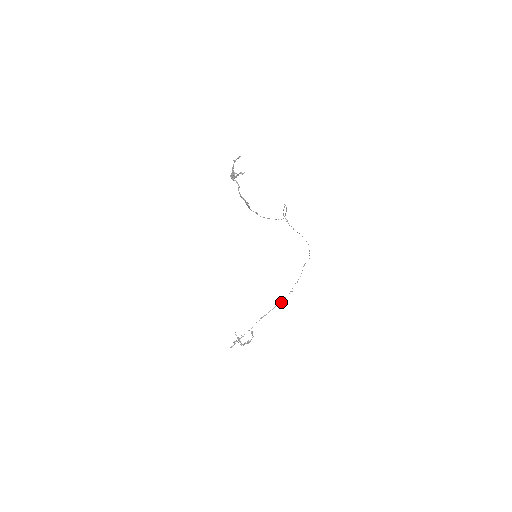
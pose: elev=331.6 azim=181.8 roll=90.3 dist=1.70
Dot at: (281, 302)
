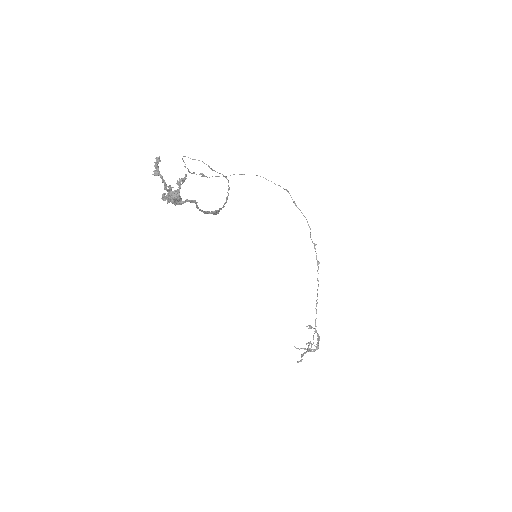
Dot at: (318, 268)
